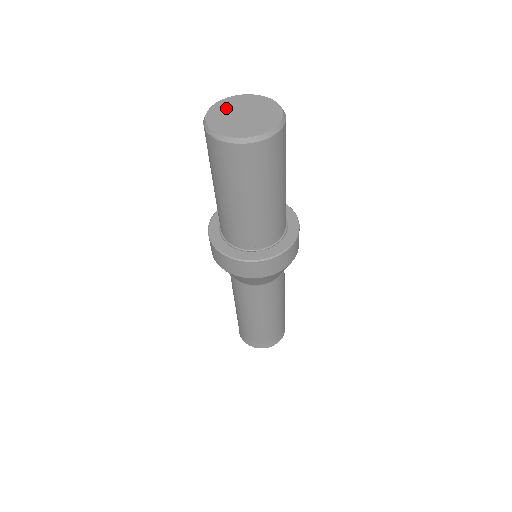
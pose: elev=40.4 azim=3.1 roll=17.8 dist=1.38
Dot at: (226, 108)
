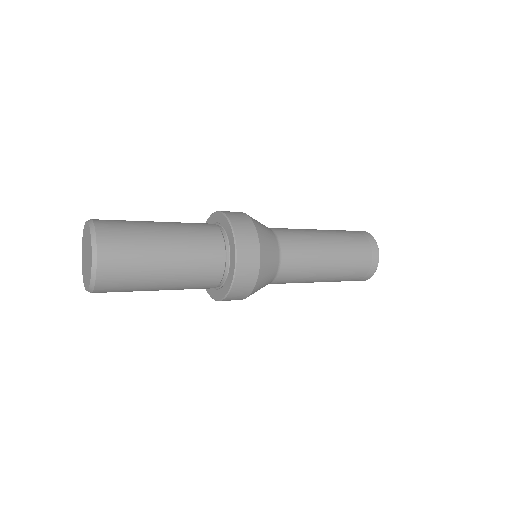
Dot at: (83, 256)
